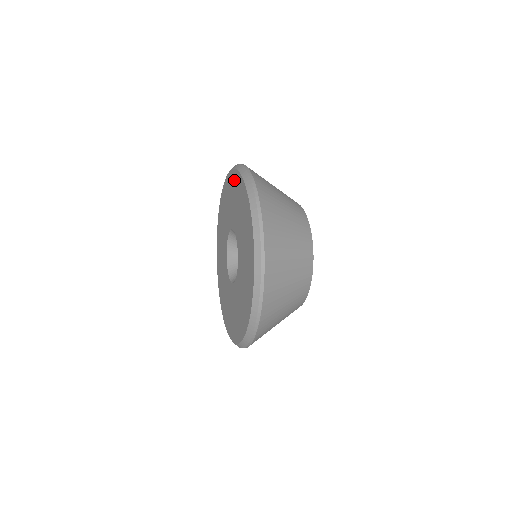
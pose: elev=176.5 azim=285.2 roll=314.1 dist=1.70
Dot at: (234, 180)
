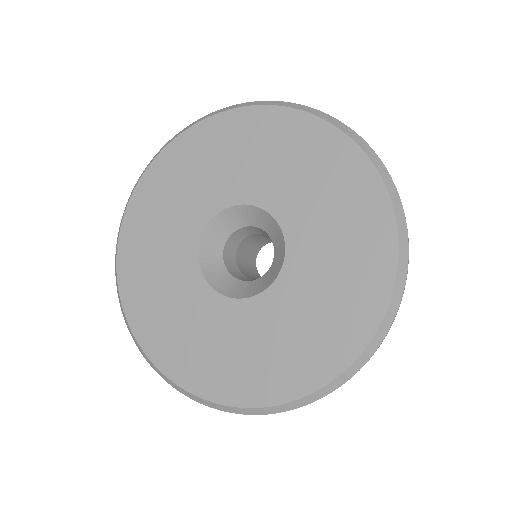
Dot at: (362, 187)
